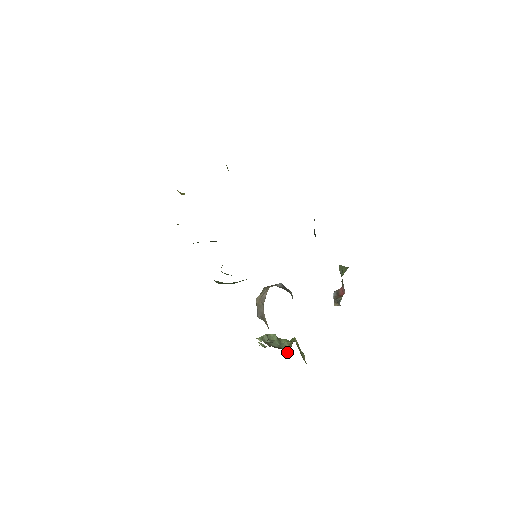
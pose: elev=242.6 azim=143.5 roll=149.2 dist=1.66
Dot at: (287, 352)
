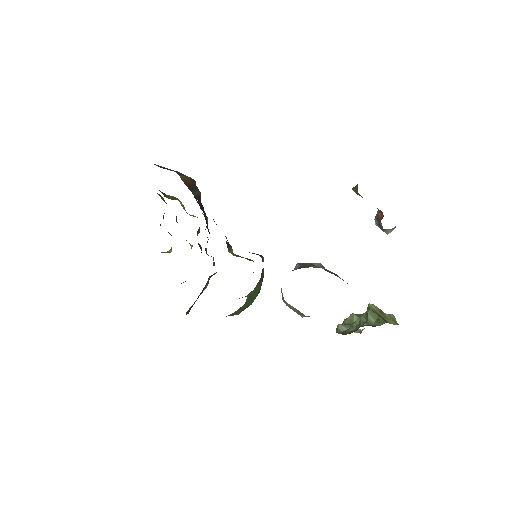
Dot at: (376, 325)
